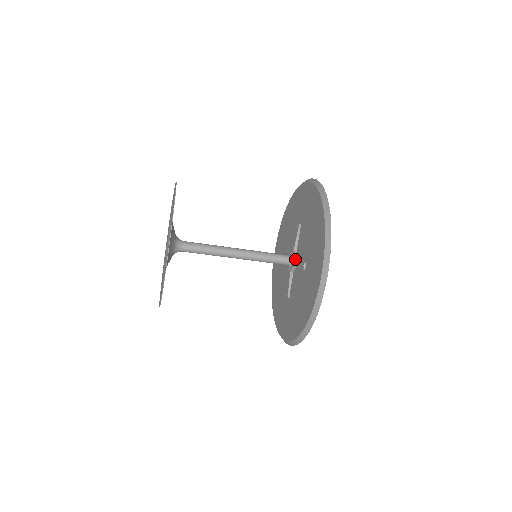
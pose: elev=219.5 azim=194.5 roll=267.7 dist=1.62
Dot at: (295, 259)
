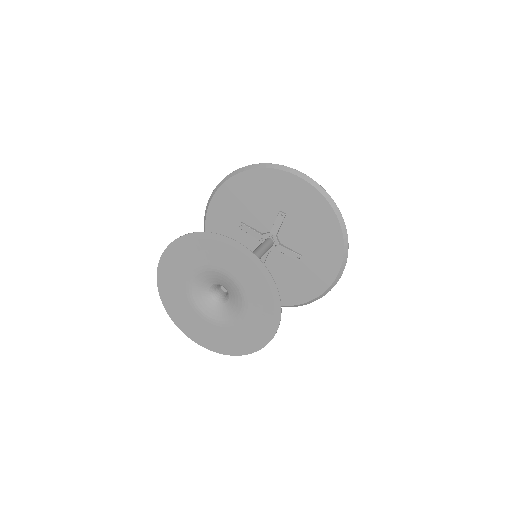
Dot at: (282, 246)
